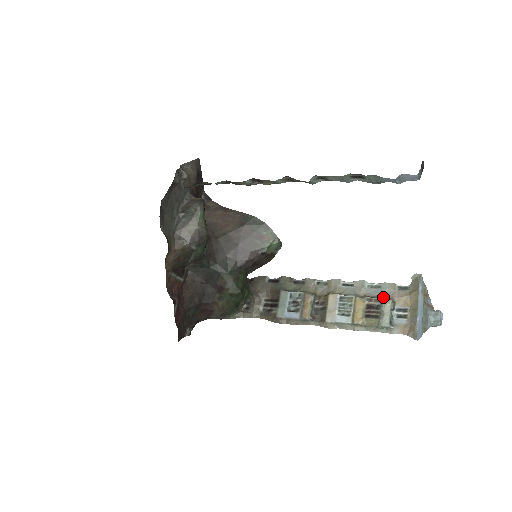
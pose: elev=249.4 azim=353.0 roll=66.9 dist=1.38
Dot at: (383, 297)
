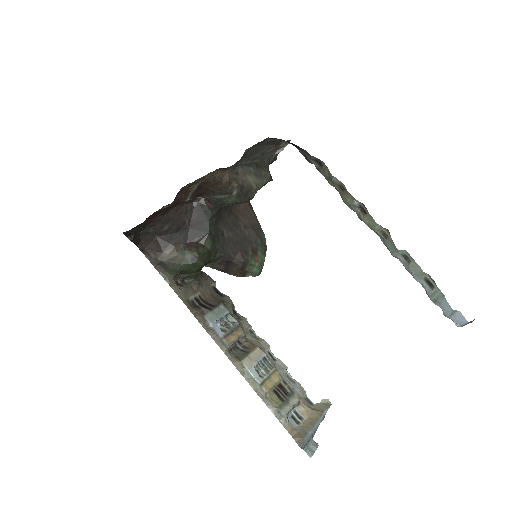
Dot at: (294, 391)
